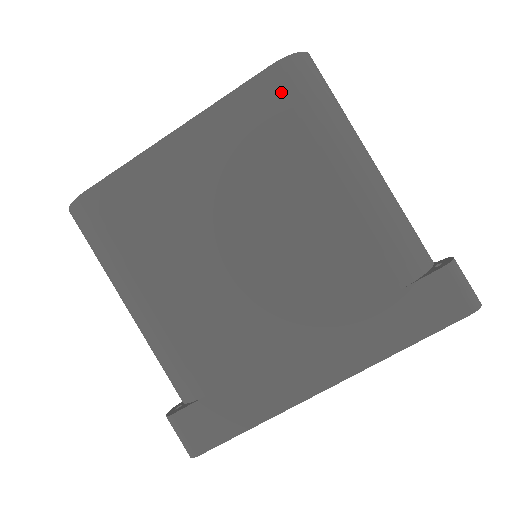
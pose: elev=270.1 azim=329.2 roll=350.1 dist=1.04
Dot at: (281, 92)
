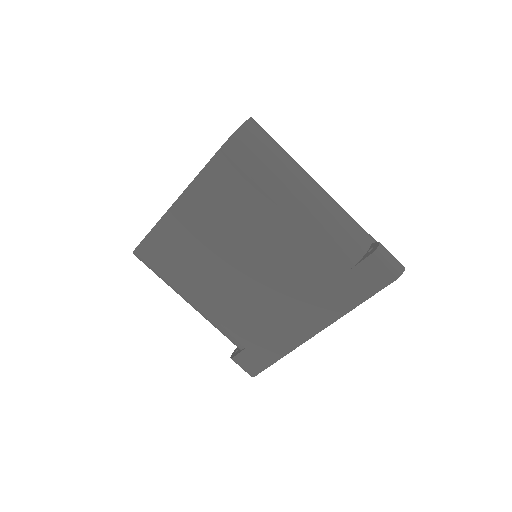
Dot at: (233, 164)
